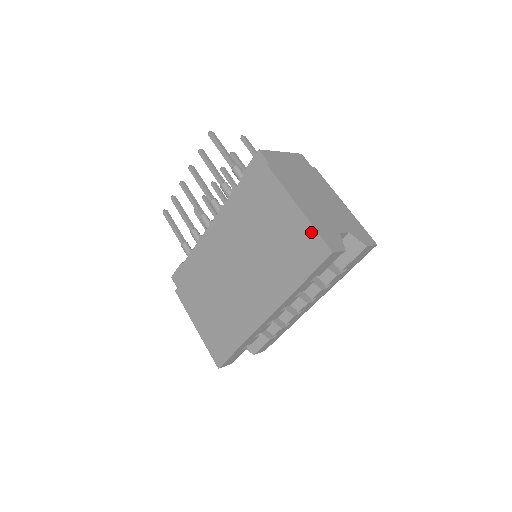
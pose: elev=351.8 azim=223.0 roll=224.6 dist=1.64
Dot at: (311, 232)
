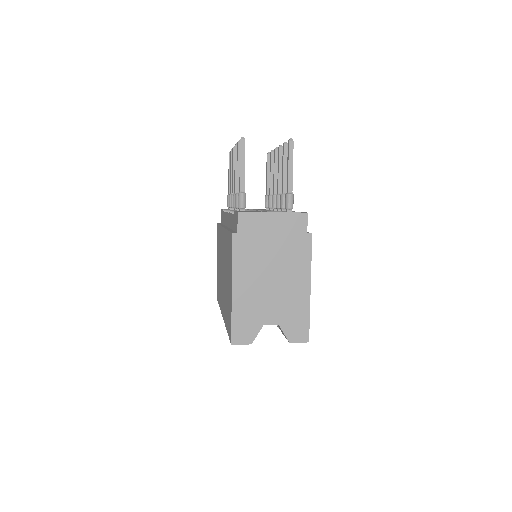
Dot at: (231, 316)
